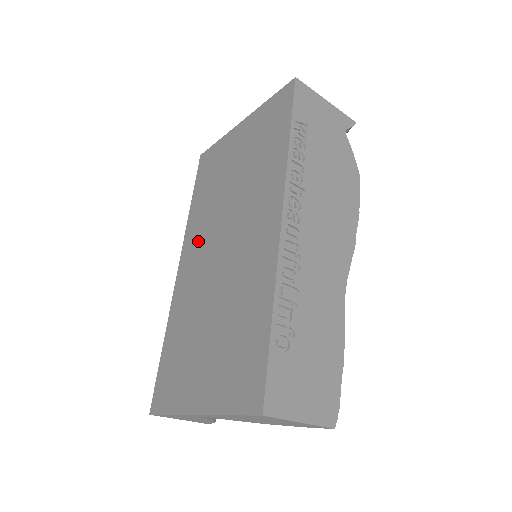
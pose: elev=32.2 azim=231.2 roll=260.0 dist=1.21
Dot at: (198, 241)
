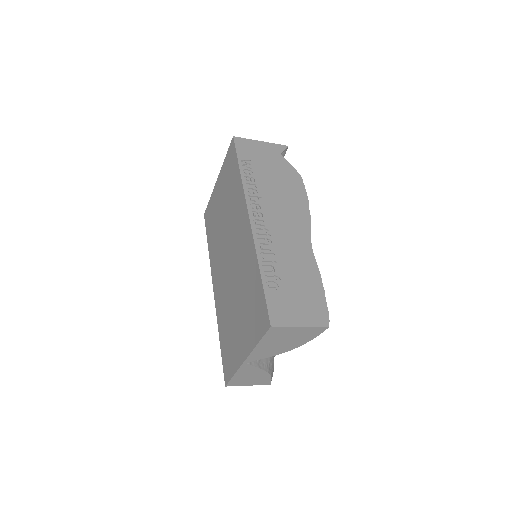
Dot at: (218, 265)
